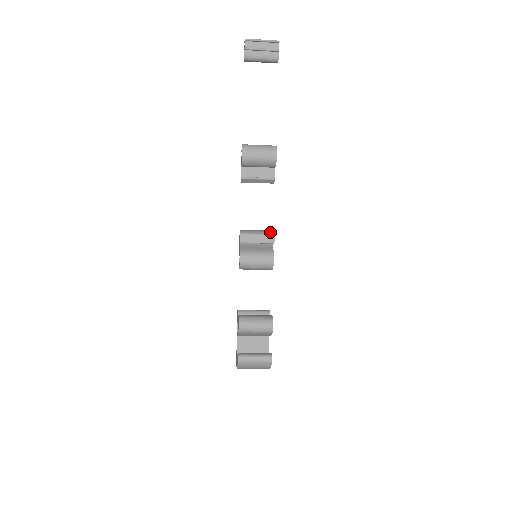
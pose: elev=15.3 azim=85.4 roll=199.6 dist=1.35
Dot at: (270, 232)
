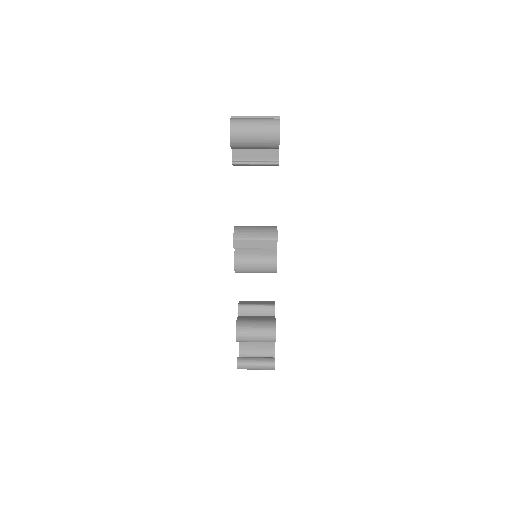
Dot at: (272, 235)
